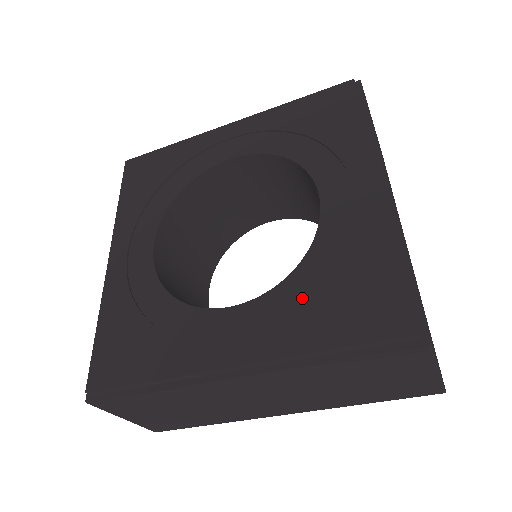
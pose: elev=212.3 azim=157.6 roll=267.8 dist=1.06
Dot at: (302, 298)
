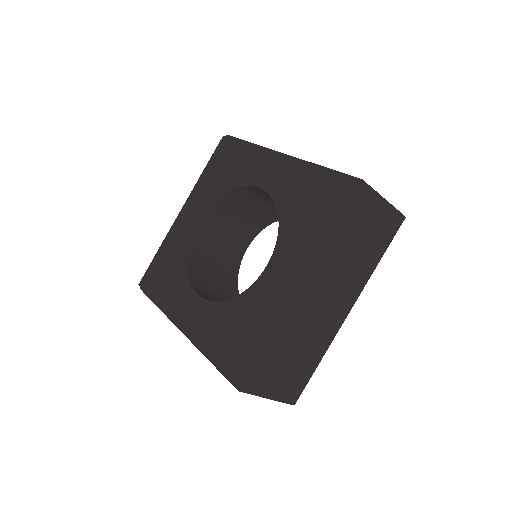
Dot at: (294, 226)
